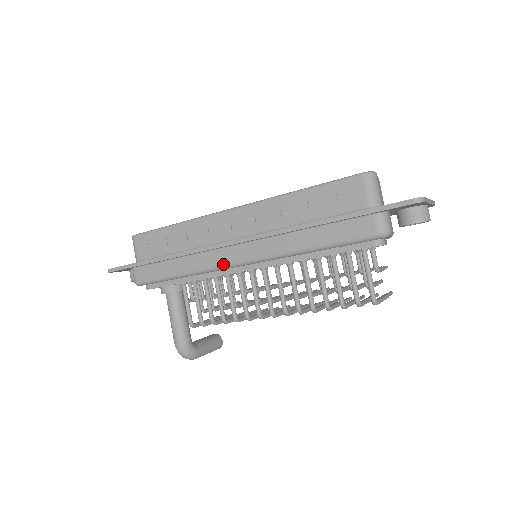
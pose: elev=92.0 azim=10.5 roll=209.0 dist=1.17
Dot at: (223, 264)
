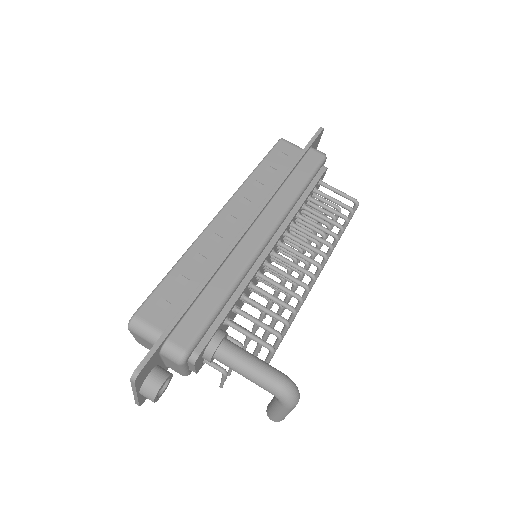
Dot at: (256, 248)
